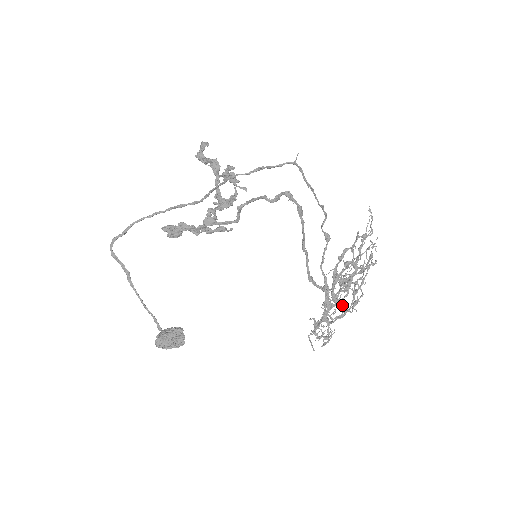
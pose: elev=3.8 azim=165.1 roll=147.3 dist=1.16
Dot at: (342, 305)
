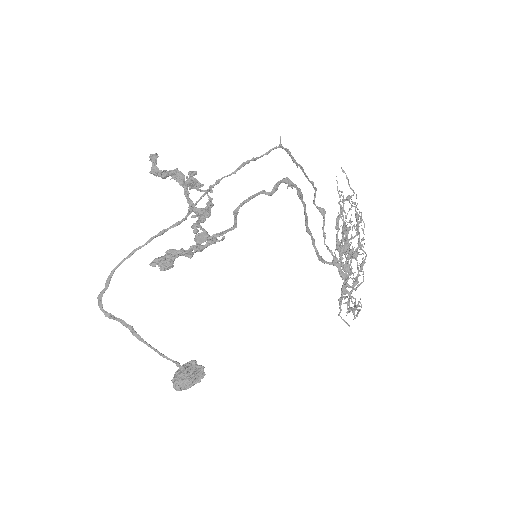
Dot at: (355, 272)
